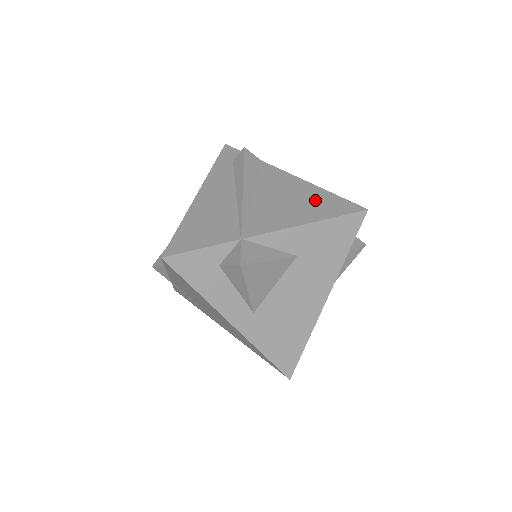
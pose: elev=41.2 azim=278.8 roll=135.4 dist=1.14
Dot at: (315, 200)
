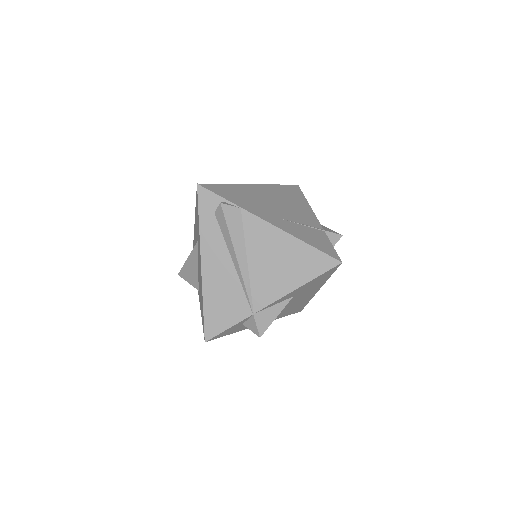
Dot at: (298, 258)
